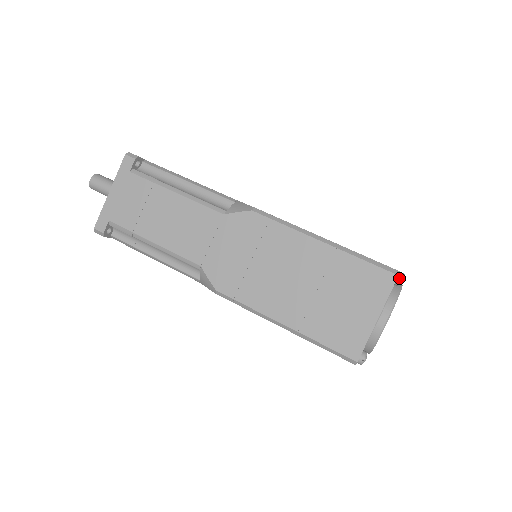
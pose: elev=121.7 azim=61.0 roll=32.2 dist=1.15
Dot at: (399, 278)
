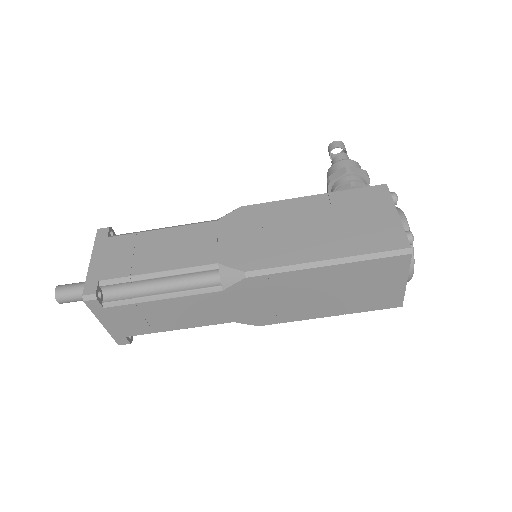
Dot at: (410, 243)
